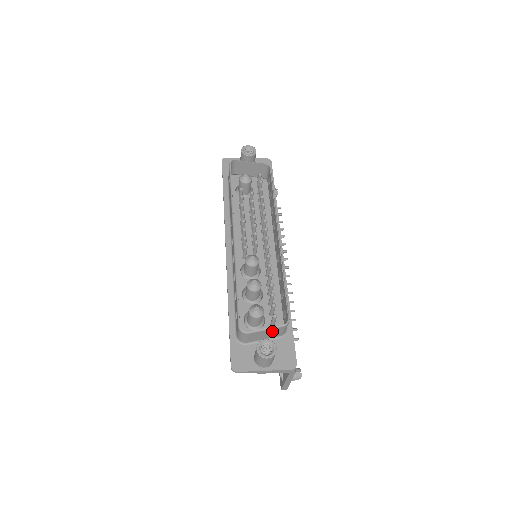
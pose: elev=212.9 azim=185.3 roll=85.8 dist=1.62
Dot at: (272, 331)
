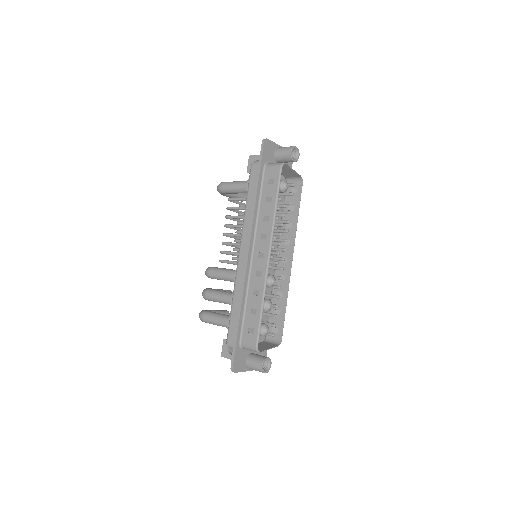
Dot at: occluded
